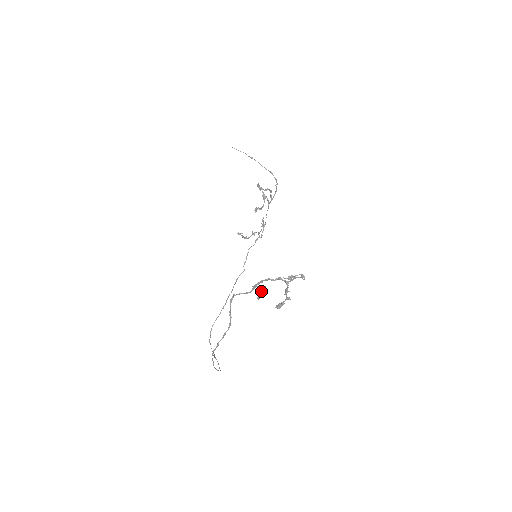
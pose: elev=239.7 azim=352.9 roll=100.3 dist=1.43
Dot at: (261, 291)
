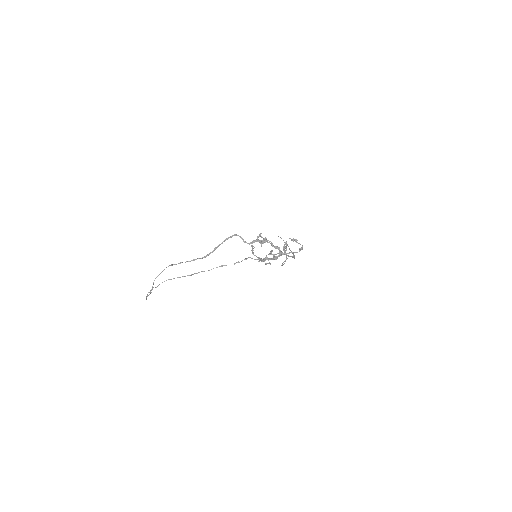
Dot at: occluded
